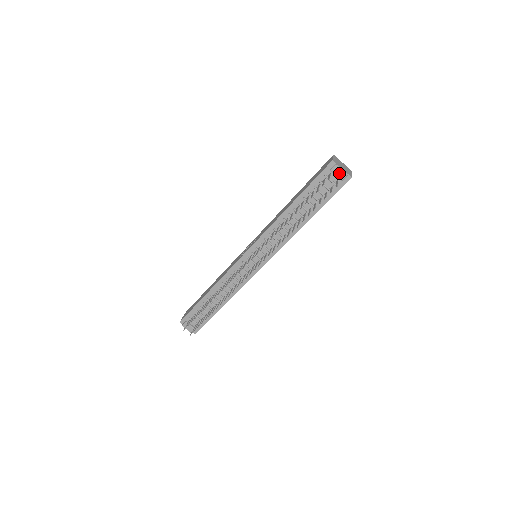
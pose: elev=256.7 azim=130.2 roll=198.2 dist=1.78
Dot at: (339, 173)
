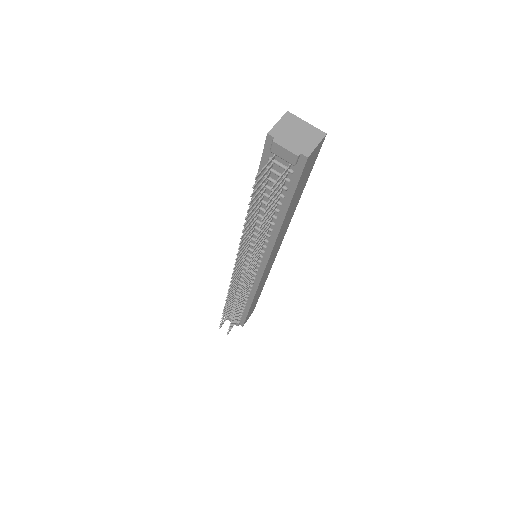
Dot at: (284, 154)
